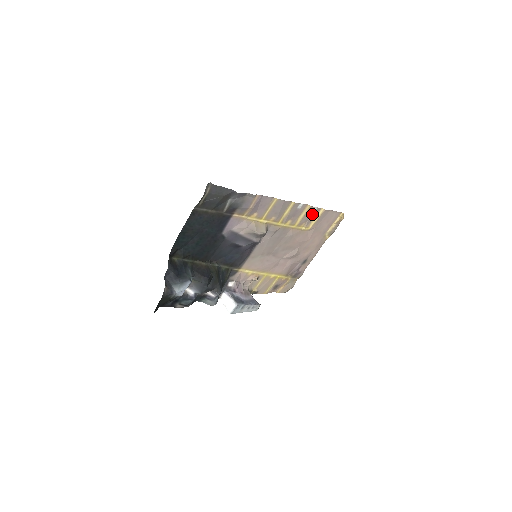
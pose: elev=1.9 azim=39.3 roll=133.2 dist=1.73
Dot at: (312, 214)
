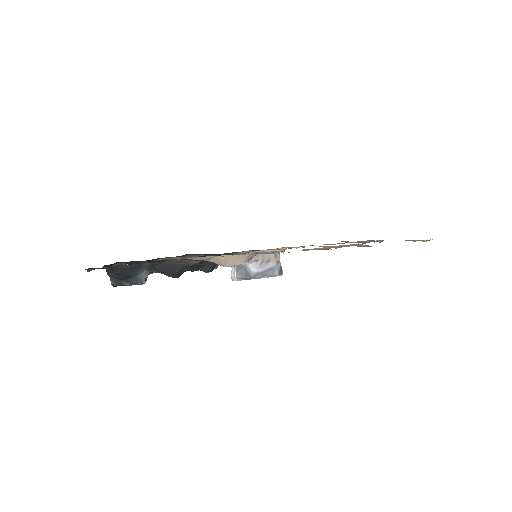
Dot at: occluded
